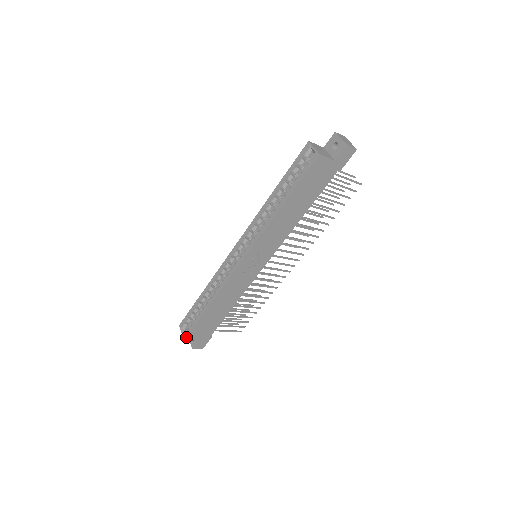
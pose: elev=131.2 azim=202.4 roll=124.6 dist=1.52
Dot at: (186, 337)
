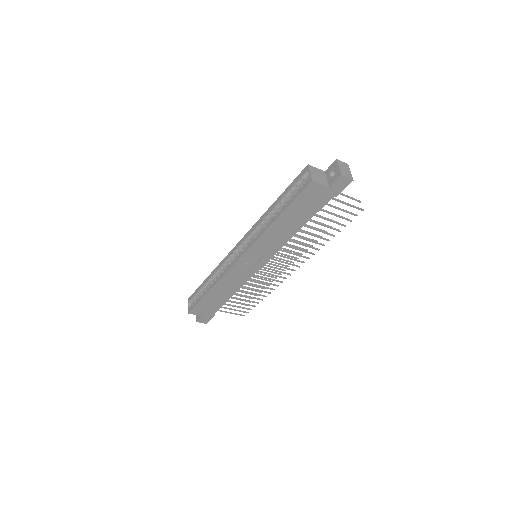
Dot at: (190, 311)
